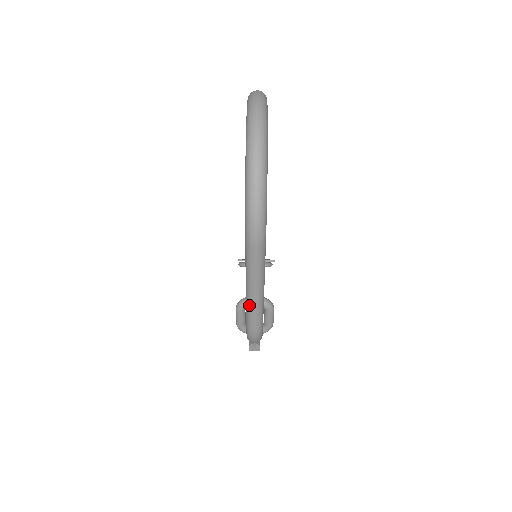
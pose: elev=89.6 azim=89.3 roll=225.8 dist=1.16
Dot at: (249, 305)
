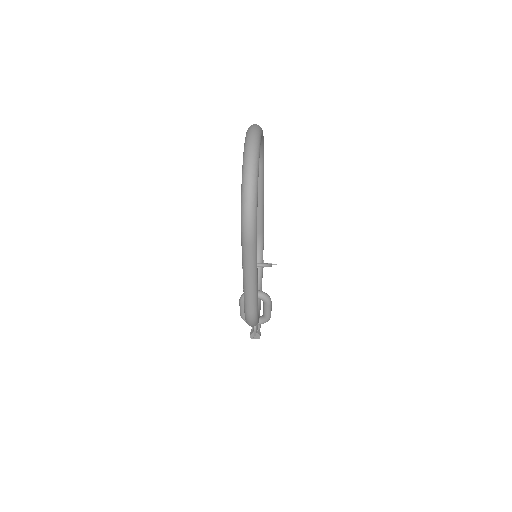
Dot at: (245, 291)
